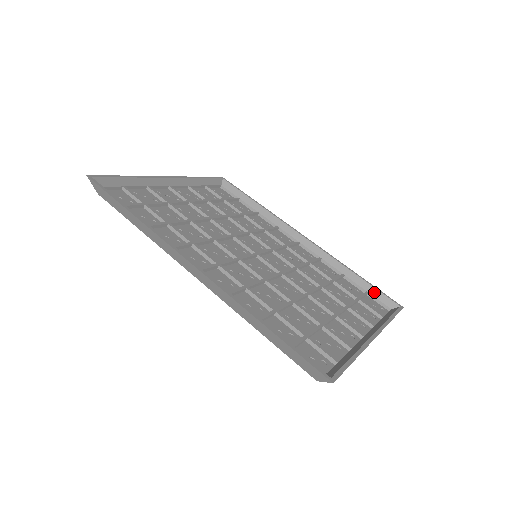
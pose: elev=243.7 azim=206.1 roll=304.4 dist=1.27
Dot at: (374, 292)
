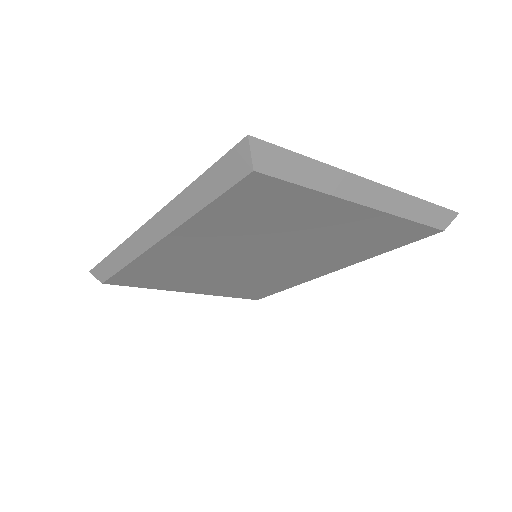
Dot at: occluded
